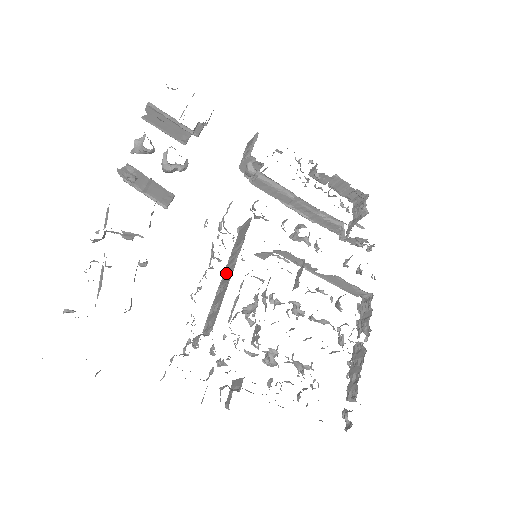
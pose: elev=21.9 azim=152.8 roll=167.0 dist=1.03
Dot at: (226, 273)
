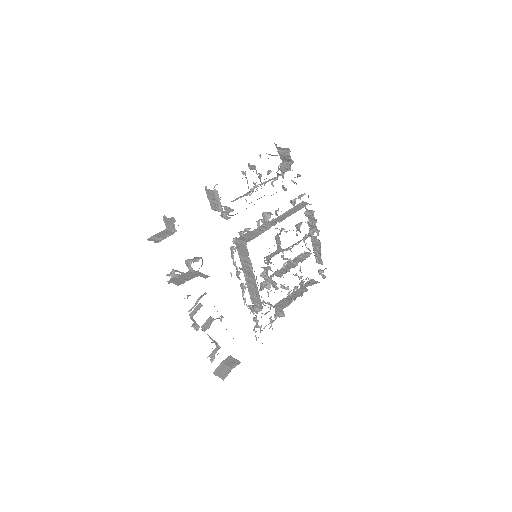
Dot at: (246, 274)
